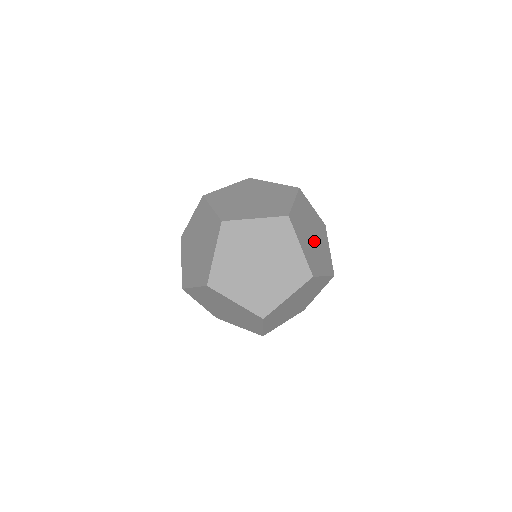
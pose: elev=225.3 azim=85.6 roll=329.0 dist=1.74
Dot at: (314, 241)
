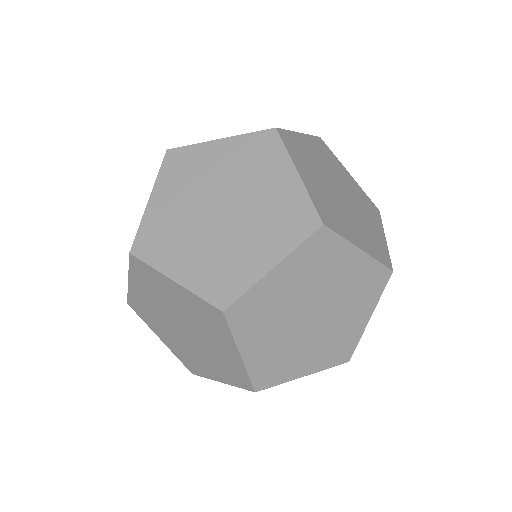
Dot at: (319, 317)
